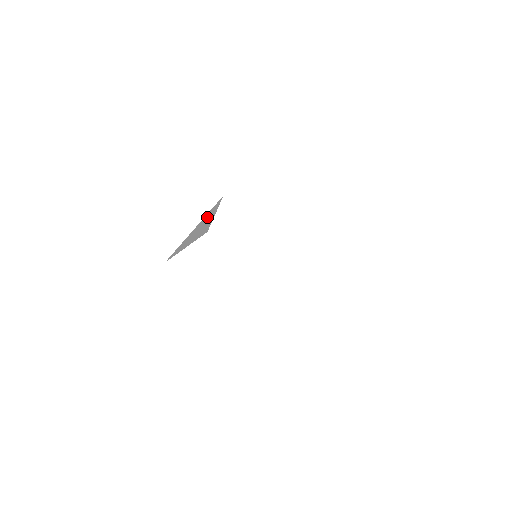
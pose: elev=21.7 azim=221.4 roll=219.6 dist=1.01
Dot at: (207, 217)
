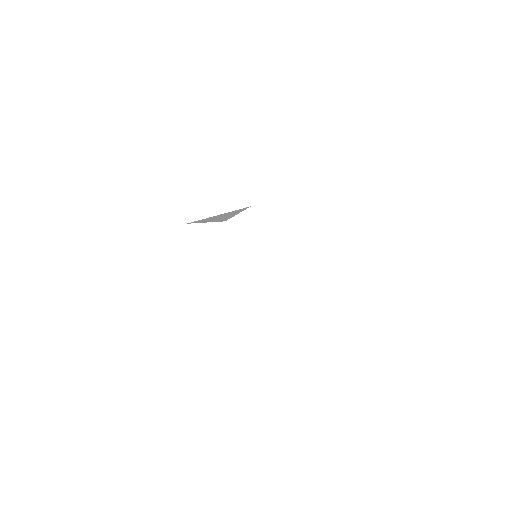
Dot at: (232, 212)
